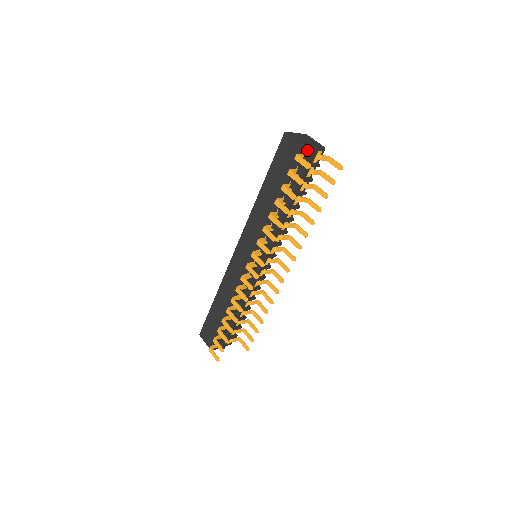
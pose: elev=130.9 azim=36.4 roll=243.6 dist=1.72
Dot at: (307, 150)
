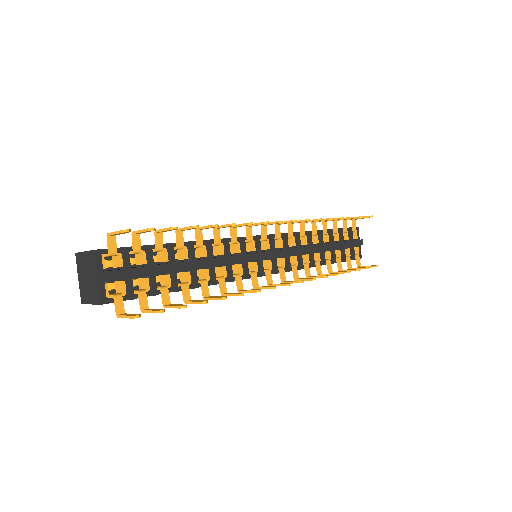
Dot at: (357, 234)
